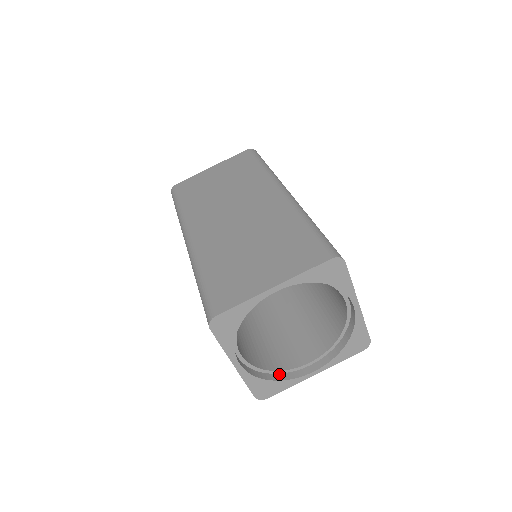
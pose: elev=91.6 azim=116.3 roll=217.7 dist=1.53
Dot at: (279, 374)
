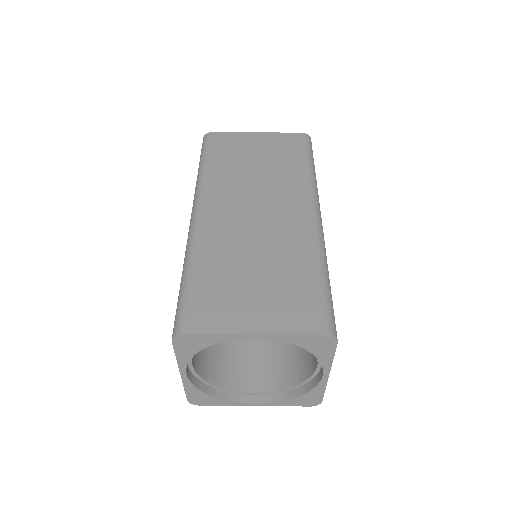
Dot at: (221, 390)
